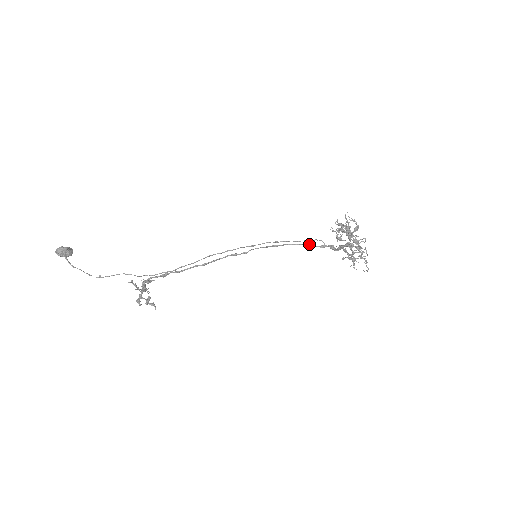
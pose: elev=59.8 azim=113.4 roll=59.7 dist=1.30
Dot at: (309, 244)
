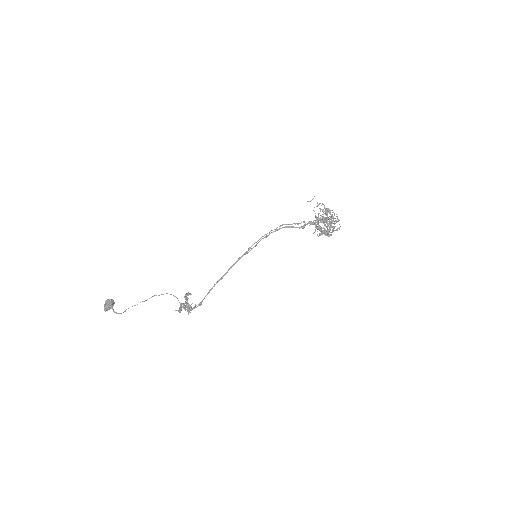
Dot at: occluded
